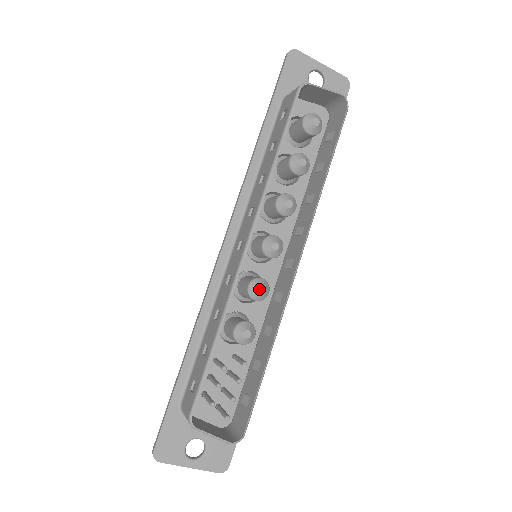
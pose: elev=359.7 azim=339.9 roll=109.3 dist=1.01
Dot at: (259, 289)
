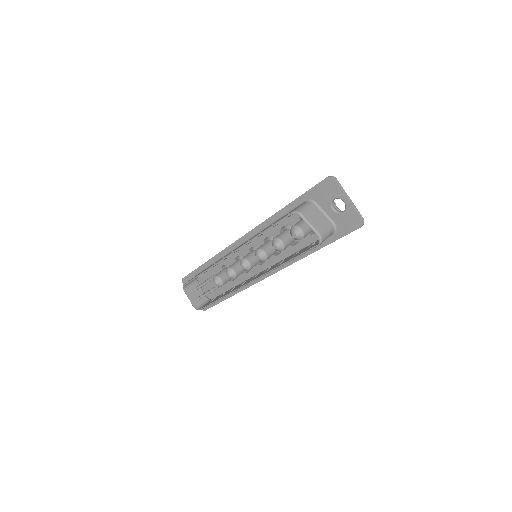
Dot at: (227, 274)
